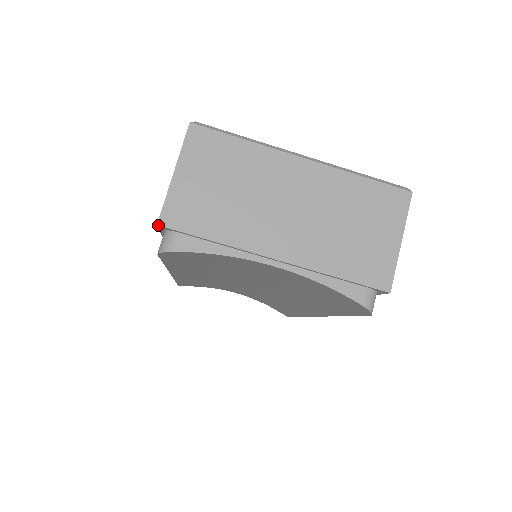
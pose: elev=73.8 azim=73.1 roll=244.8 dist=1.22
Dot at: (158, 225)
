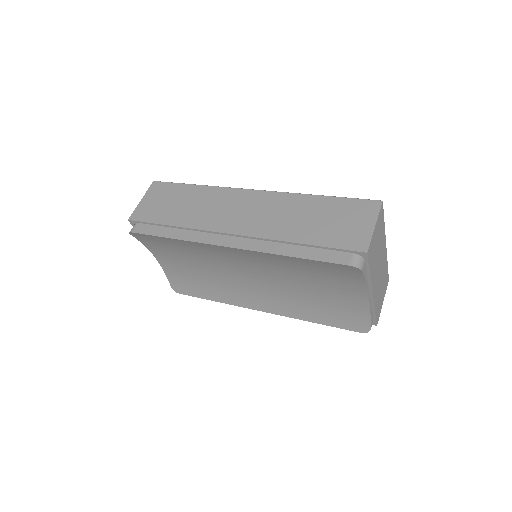
Dot at: (367, 253)
